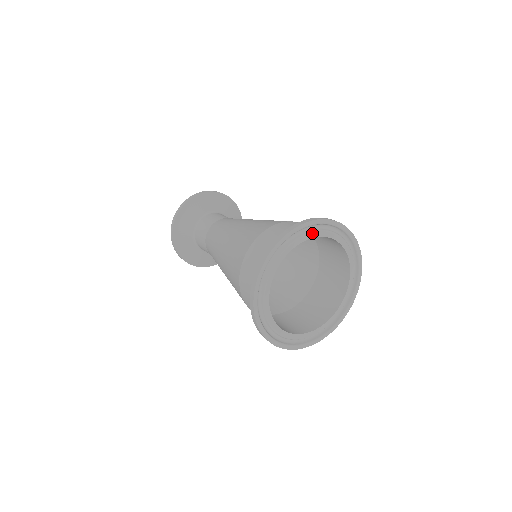
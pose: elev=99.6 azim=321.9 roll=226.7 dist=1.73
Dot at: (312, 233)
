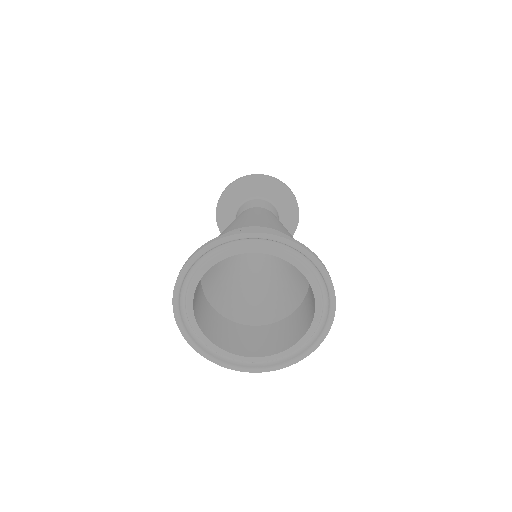
Dot at: (300, 263)
